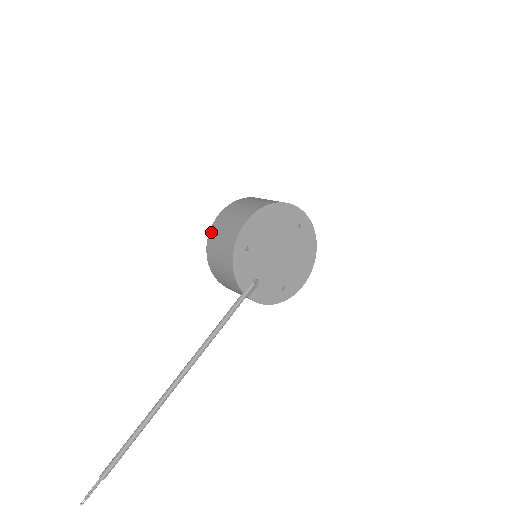
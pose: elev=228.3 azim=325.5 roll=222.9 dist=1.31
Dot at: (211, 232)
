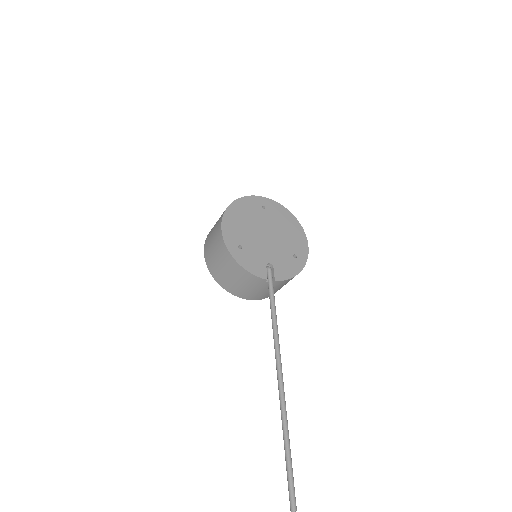
Dot at: (209, 268)
